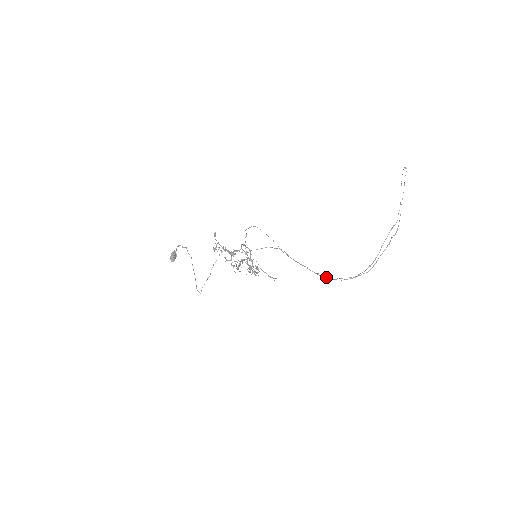
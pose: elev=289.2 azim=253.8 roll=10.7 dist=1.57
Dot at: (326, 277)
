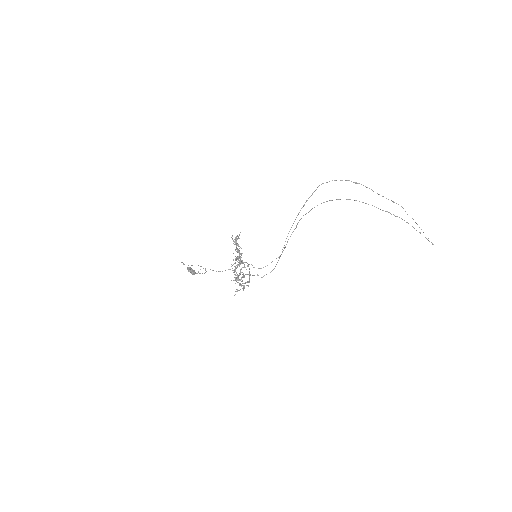
Dot at: occluded
